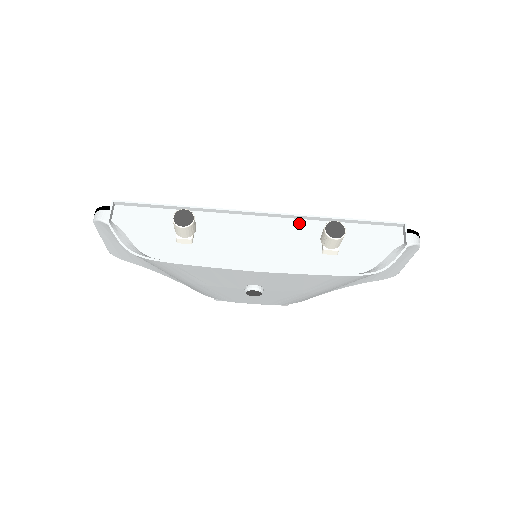
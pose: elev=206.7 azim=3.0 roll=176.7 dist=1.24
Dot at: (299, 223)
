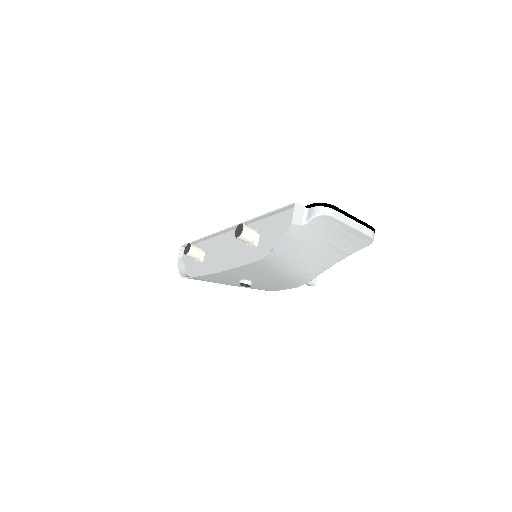
Dot at: occluded
